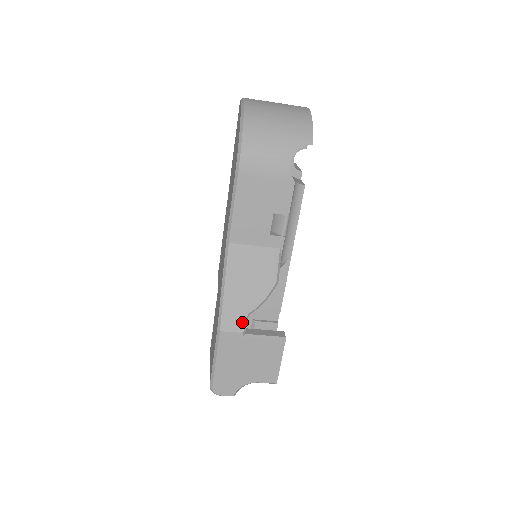
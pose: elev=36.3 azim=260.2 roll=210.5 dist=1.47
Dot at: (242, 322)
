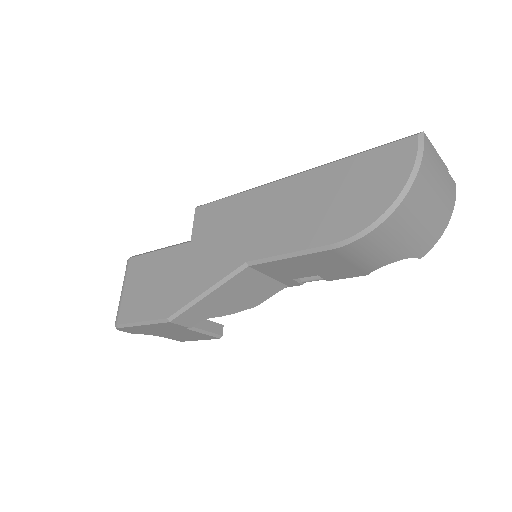
Dot at: (197, 322)
